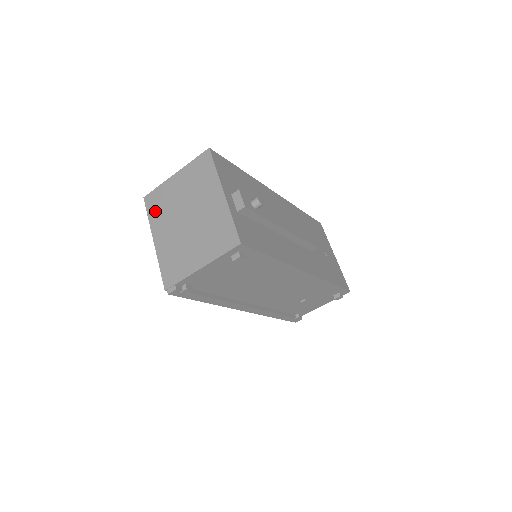
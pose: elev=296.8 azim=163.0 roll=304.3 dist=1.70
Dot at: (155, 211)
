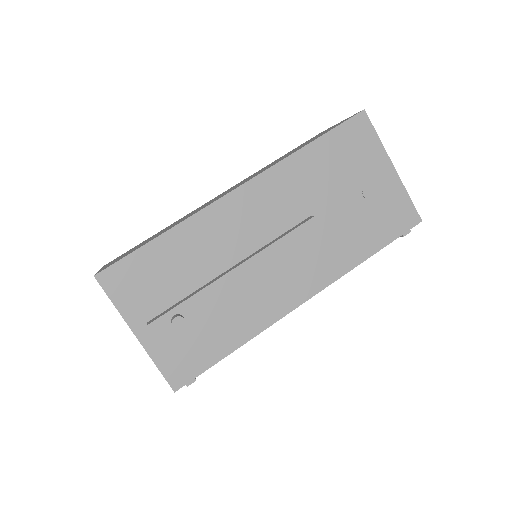
Dot at: occluded
